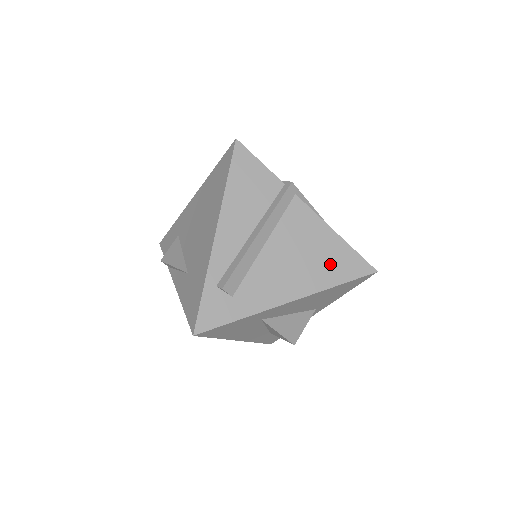
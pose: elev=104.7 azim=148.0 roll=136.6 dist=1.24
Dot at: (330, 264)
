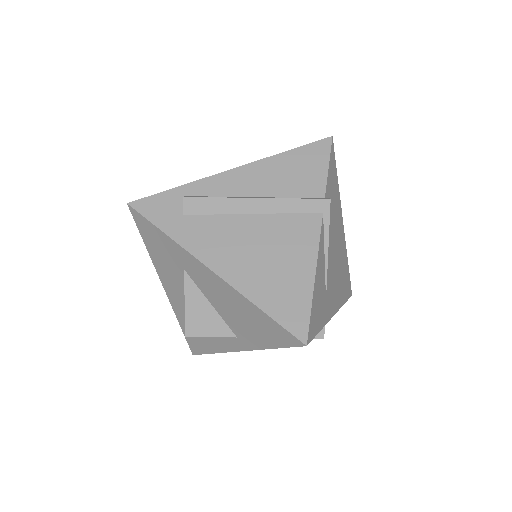
Dot at: (278, 287)
